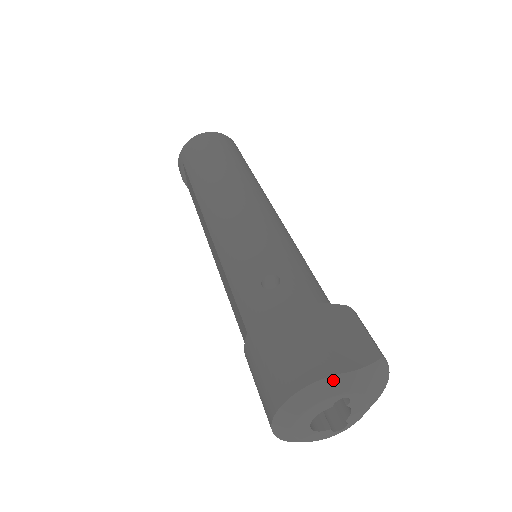
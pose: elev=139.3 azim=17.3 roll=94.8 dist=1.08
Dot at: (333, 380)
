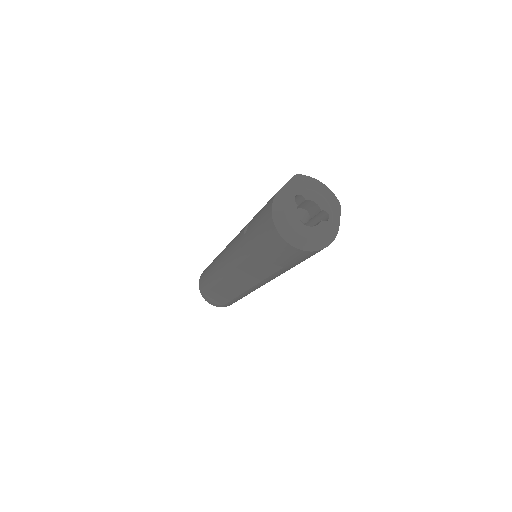
Dot at: (279, 194)
